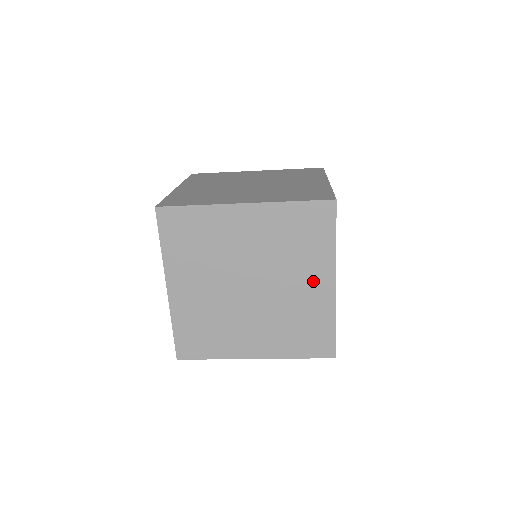
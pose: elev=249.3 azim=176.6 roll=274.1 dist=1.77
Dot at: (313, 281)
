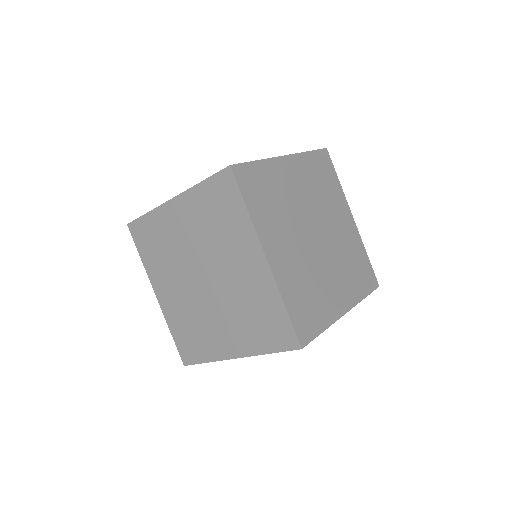
Dot at: (230, 337)
